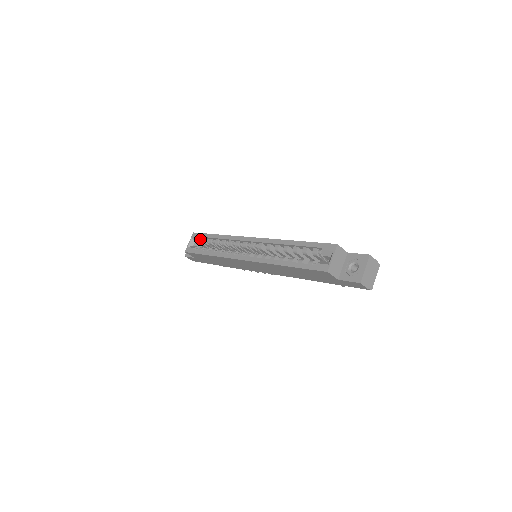
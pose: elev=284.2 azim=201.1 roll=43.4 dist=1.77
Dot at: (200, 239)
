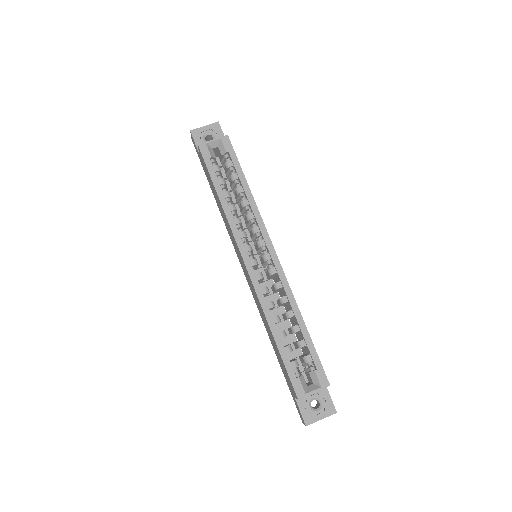
Dot at: (227, 154)
